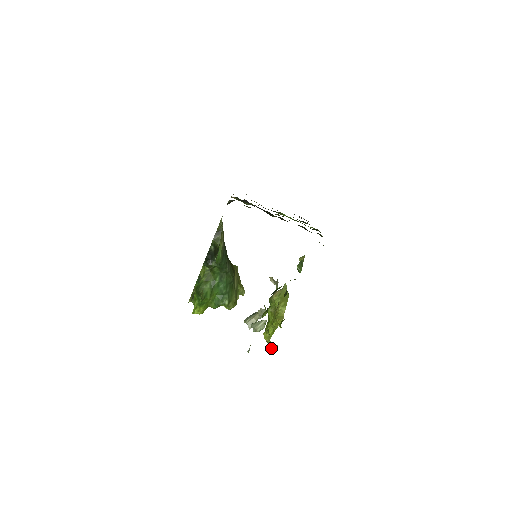
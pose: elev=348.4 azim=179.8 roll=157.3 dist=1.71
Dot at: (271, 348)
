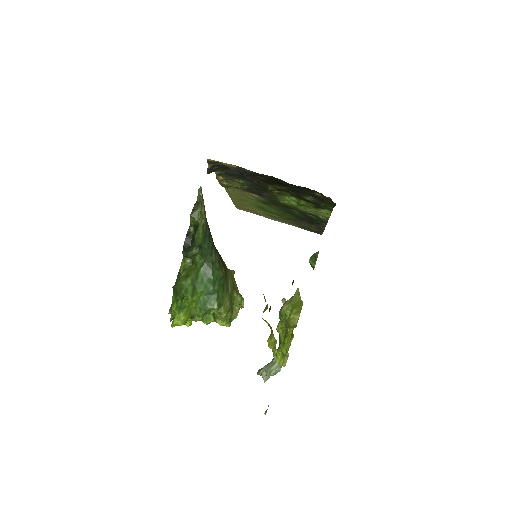
Dot at: (280, 362)
